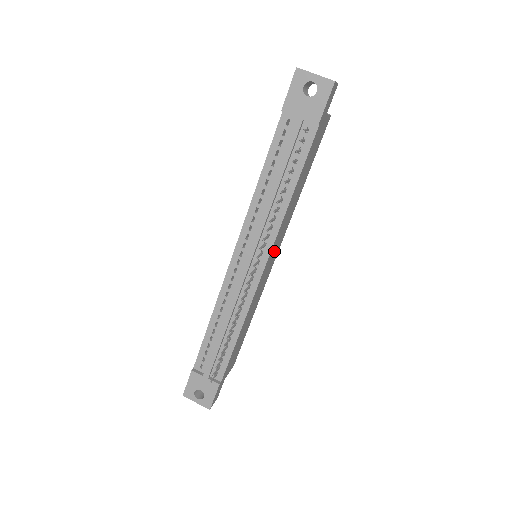
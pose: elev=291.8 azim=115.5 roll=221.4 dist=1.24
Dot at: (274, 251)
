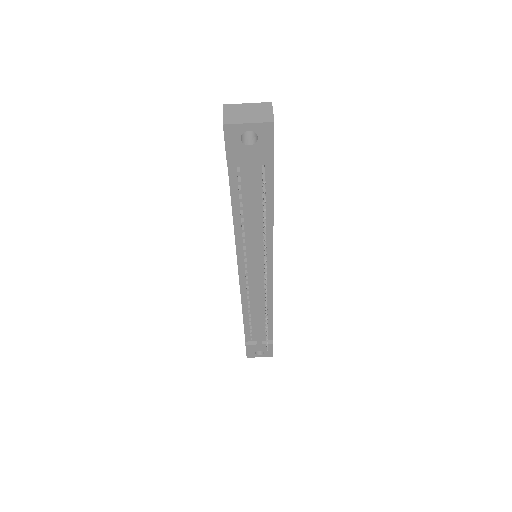
Dot at: occluded
